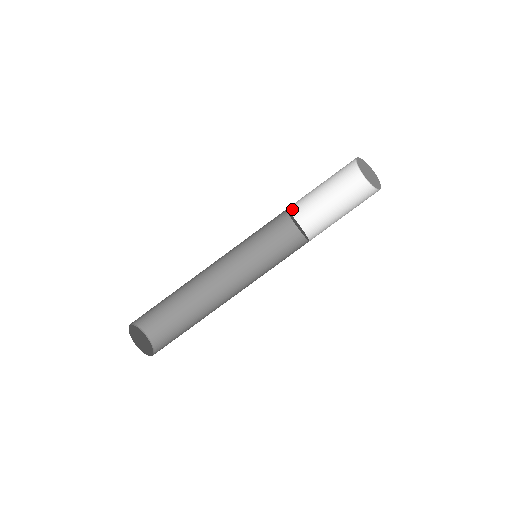
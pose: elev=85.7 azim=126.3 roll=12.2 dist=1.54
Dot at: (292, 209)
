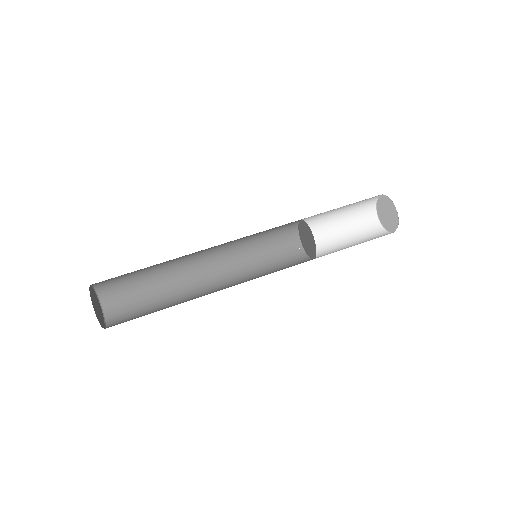
Dot at: occluded
